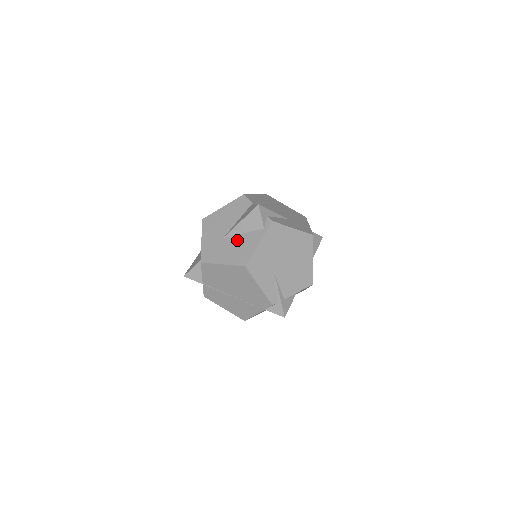
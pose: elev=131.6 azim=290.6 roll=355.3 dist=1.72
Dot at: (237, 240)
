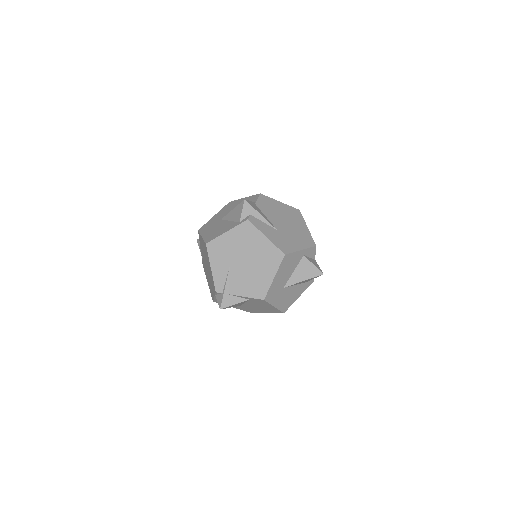
Dot at: (223, 224)
